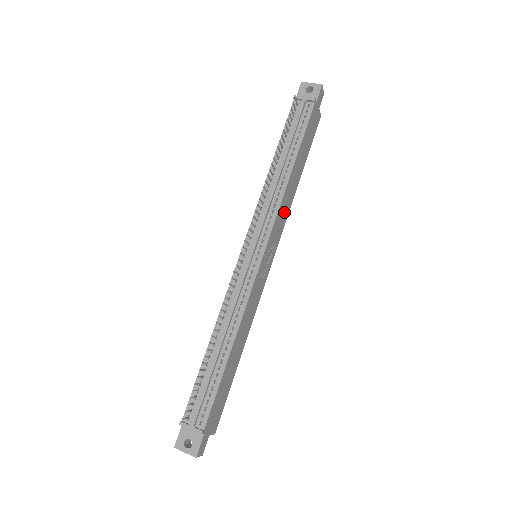
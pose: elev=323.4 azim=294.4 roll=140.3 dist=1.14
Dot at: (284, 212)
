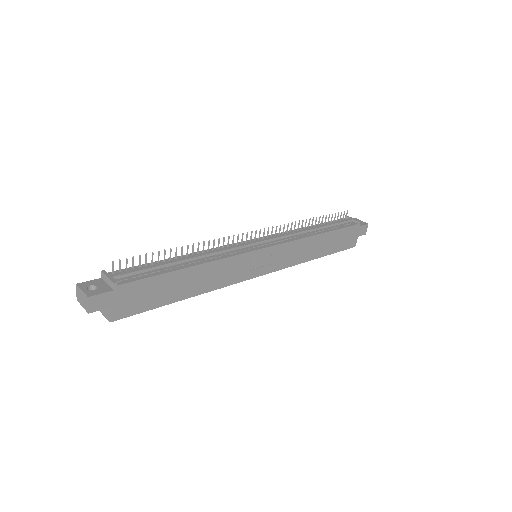
Dot at: (296, 254)
